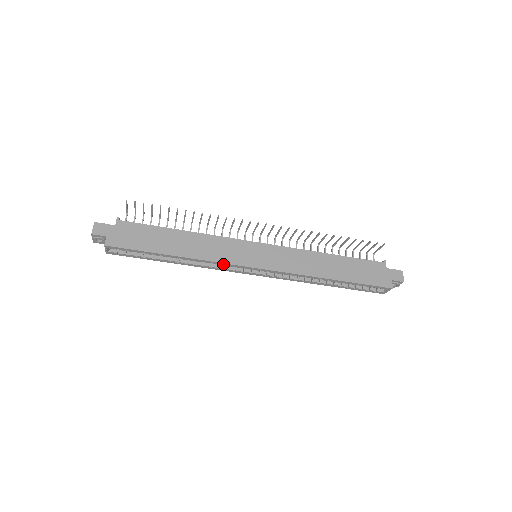
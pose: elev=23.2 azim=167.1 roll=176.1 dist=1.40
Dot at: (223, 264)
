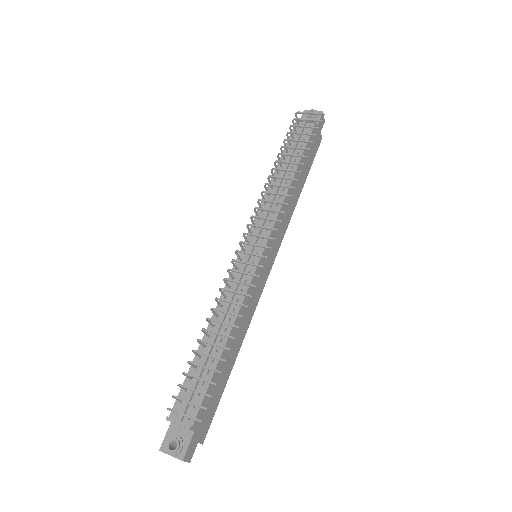
Dot at: occluded
